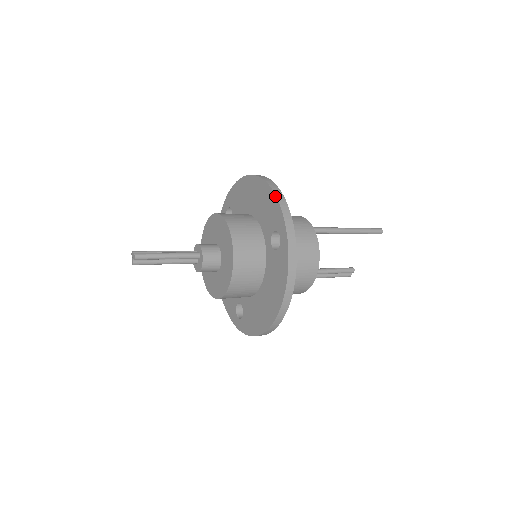
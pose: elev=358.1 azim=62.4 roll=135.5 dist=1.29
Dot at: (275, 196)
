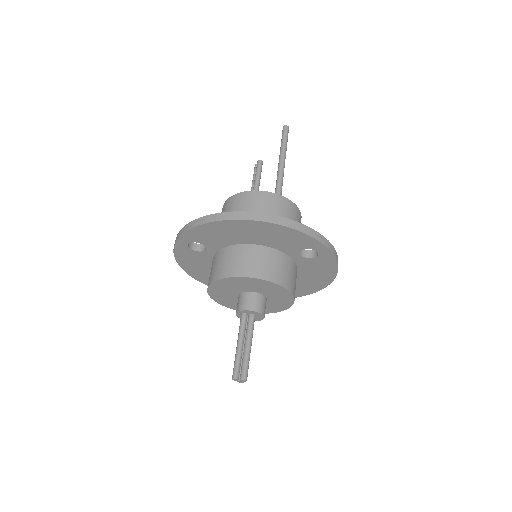
Dot at: (297, 231)
